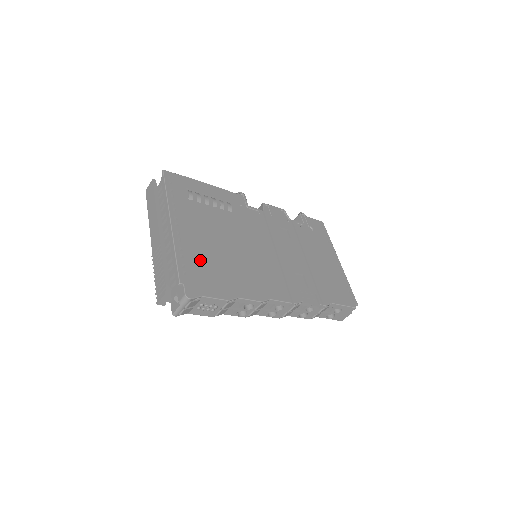
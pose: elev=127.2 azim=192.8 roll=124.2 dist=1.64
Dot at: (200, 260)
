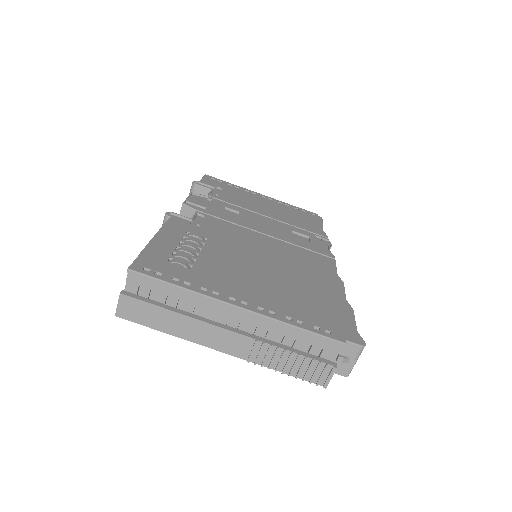
Dot at: (301, 307)
